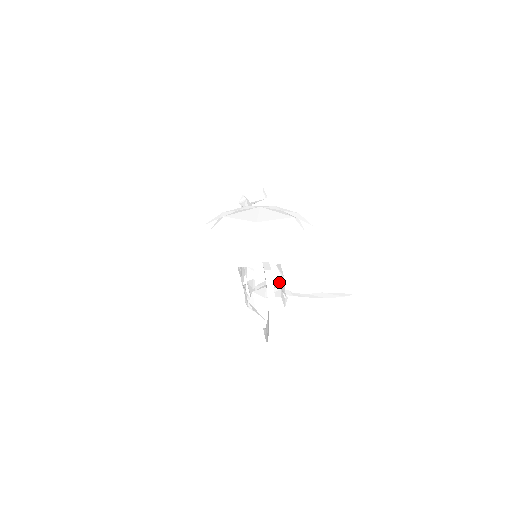
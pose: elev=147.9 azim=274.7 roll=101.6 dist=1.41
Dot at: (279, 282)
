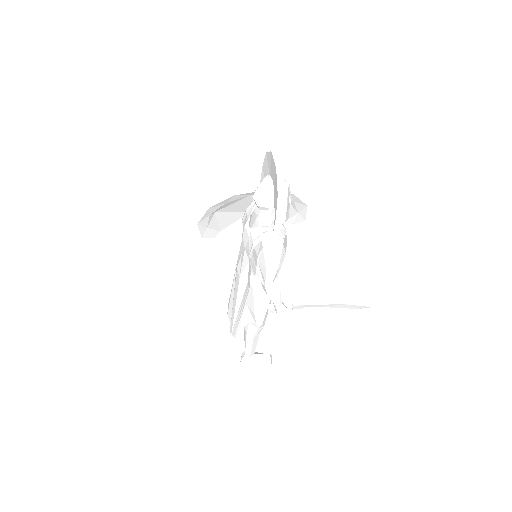
Dot at: occluded
